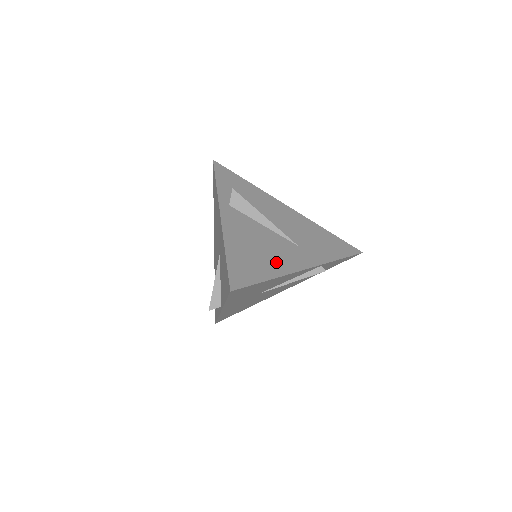
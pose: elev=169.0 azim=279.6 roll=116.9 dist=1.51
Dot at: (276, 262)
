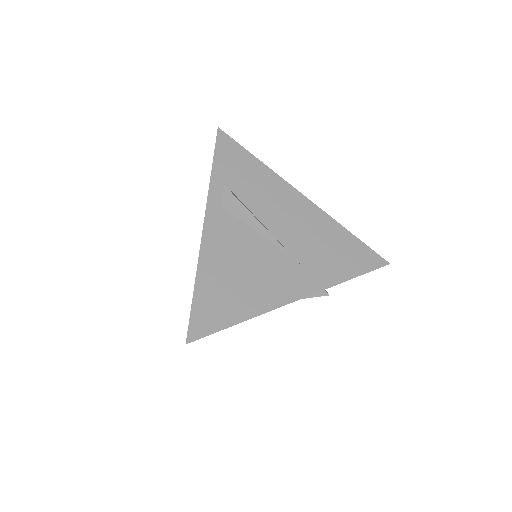
Dot at: (259, 293)
